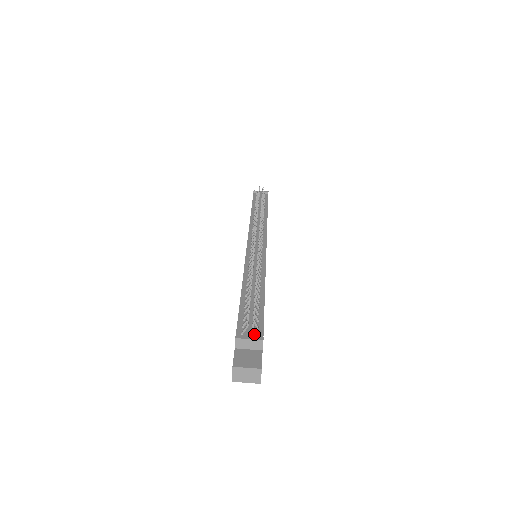
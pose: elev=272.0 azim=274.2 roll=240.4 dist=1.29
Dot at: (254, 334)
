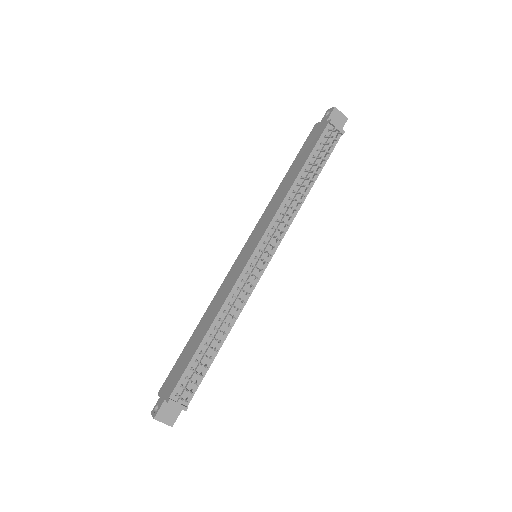
Dot at: (184, 398)
